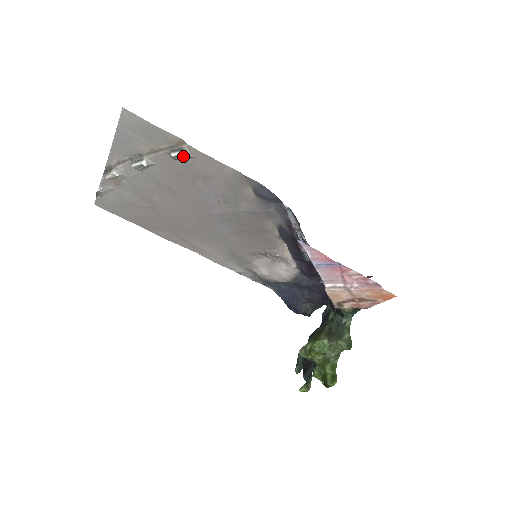
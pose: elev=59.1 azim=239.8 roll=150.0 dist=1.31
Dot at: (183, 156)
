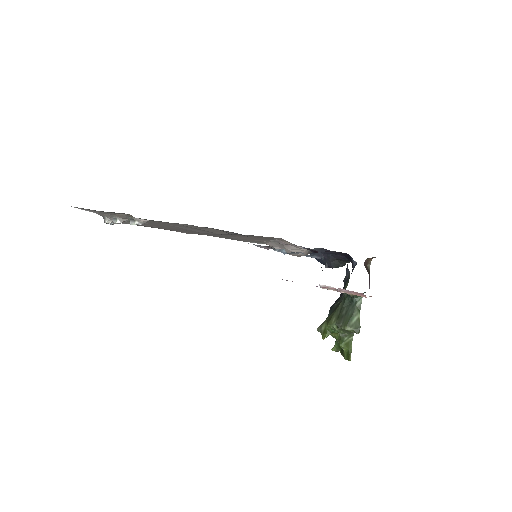
Dot at: occluded
